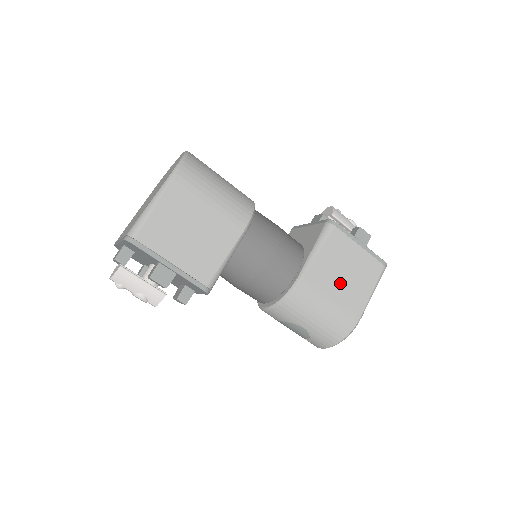
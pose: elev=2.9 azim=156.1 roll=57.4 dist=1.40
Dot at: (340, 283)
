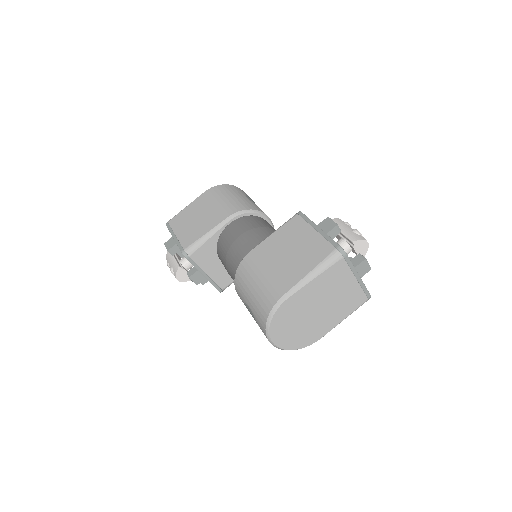
Dot at: (280, 259)
